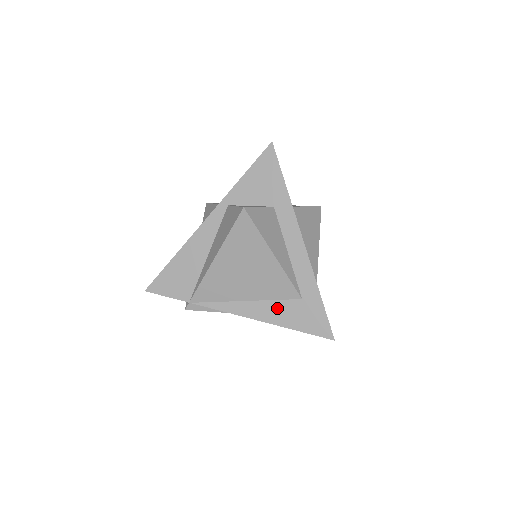
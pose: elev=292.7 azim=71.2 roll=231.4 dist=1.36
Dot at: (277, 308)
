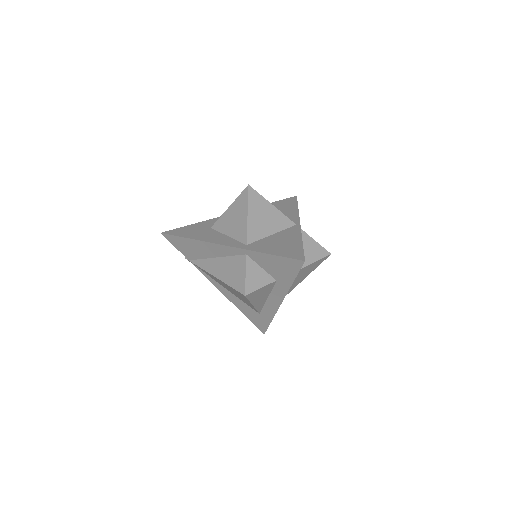
Dot at: (242, 304)
